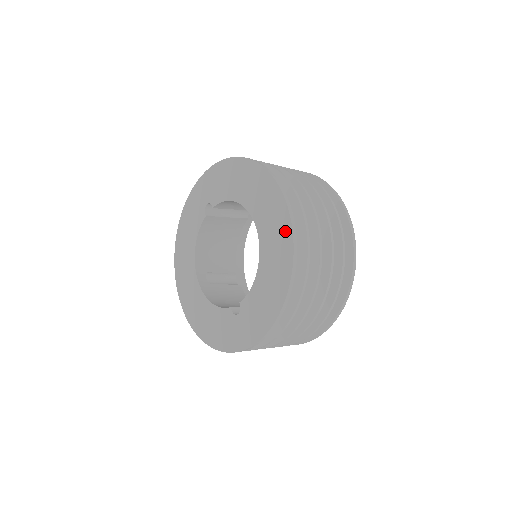
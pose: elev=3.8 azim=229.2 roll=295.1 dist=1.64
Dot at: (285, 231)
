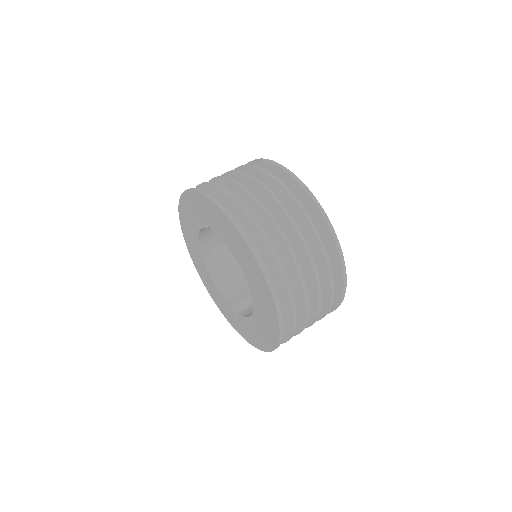
Dot at: (274, 324)
